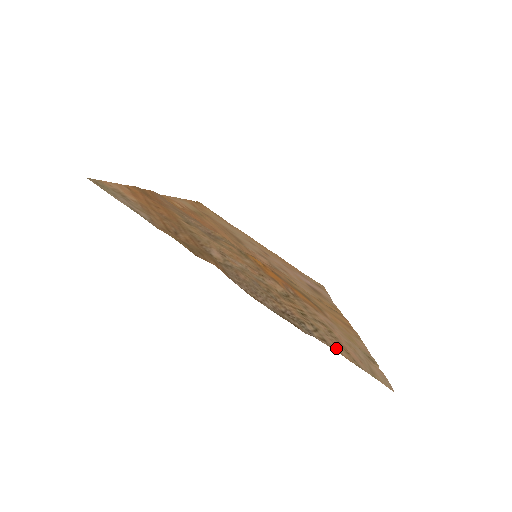
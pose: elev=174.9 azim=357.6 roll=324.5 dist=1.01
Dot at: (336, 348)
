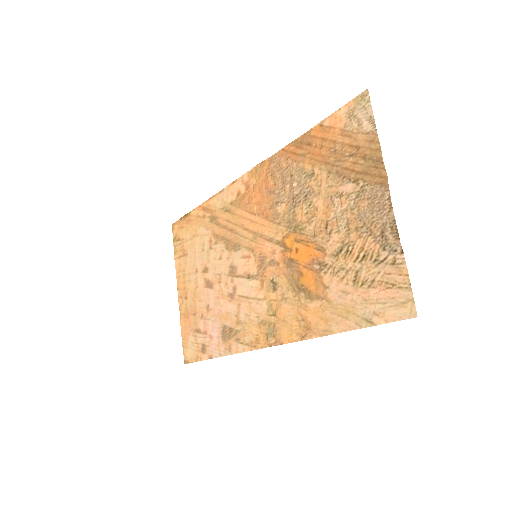
Dot at: (397, 272)
